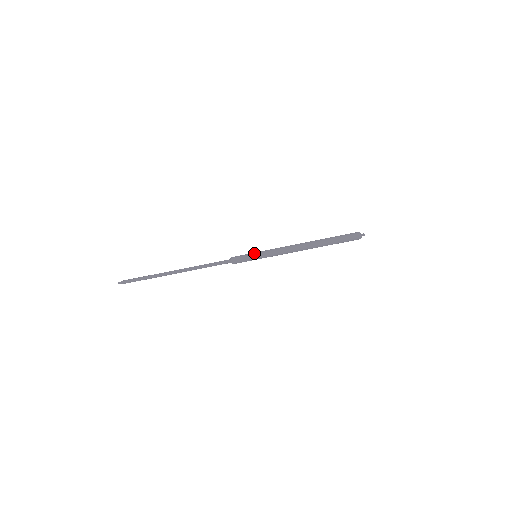
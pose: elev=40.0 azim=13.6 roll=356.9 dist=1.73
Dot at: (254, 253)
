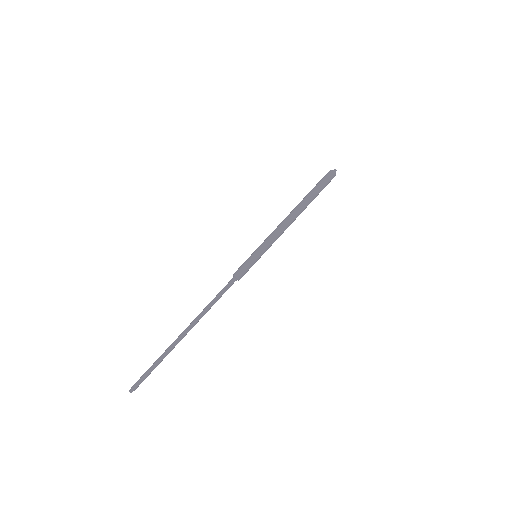
Dot at: (252, 254)
